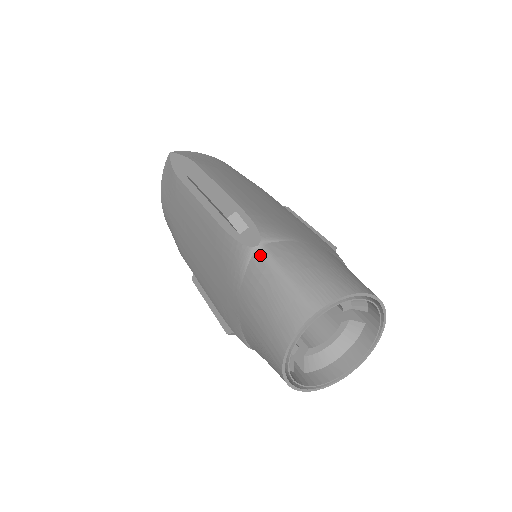
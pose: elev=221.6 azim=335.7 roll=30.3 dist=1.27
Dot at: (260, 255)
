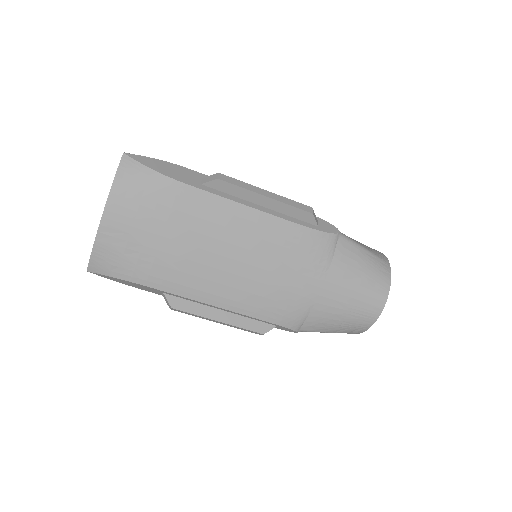
Dot at: (344, 238)
